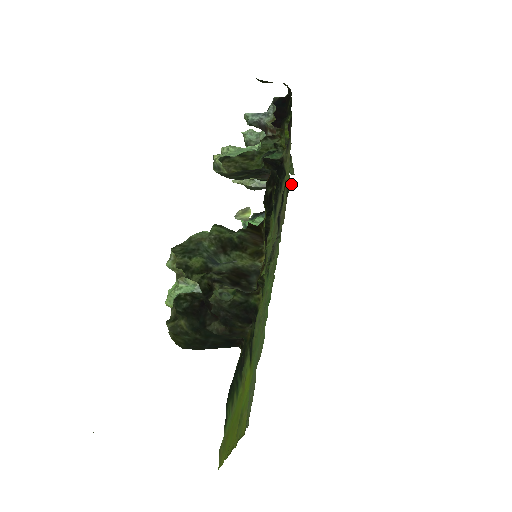
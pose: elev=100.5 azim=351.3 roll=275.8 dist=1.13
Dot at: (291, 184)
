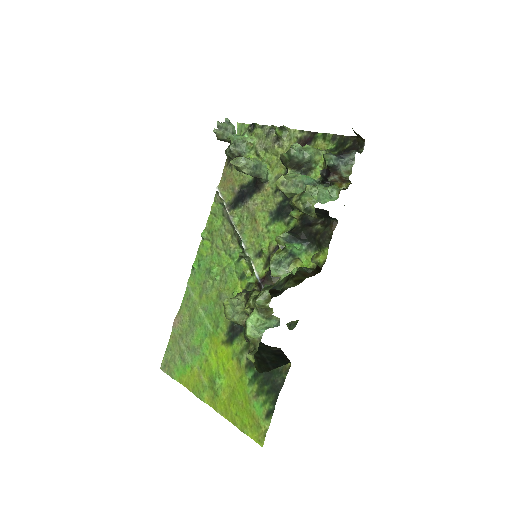
Dot at: occluded
